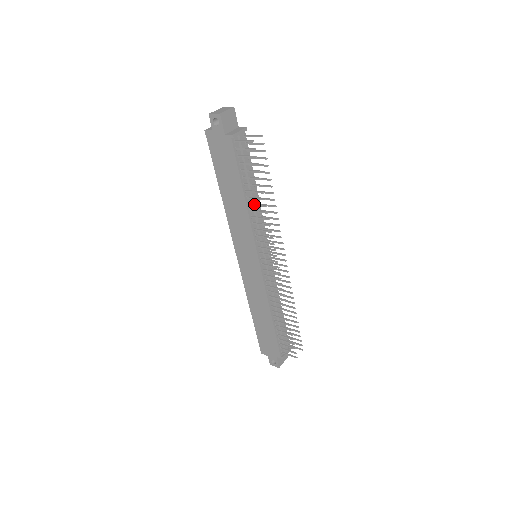
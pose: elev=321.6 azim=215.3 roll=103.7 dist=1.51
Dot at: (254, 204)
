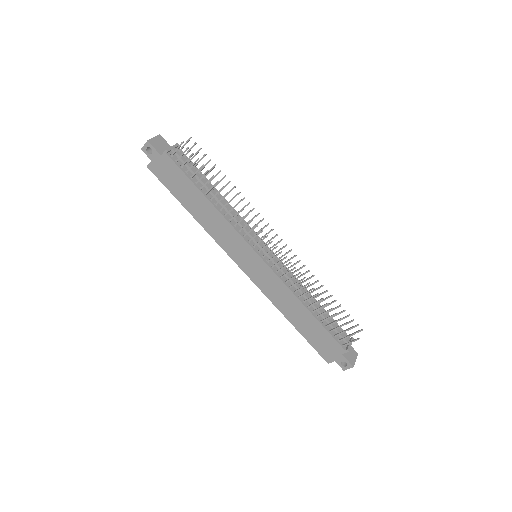
Dot at: (219, 200)
